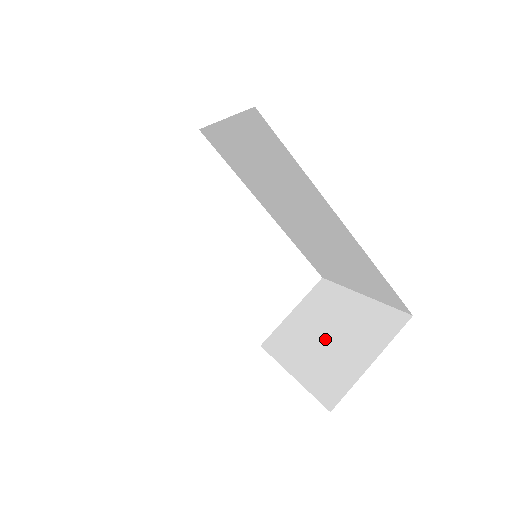
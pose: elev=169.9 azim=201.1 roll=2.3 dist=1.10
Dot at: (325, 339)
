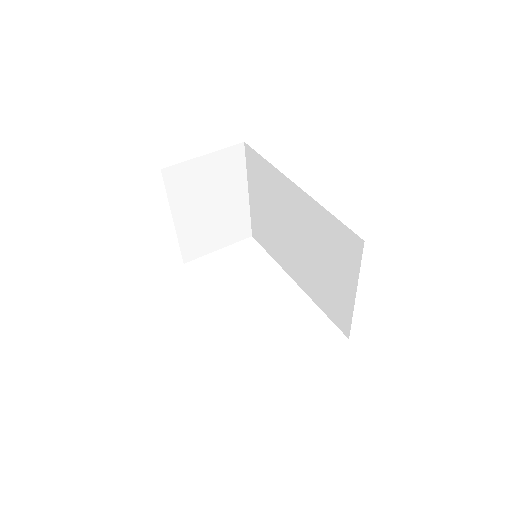
Dot at: occluded
